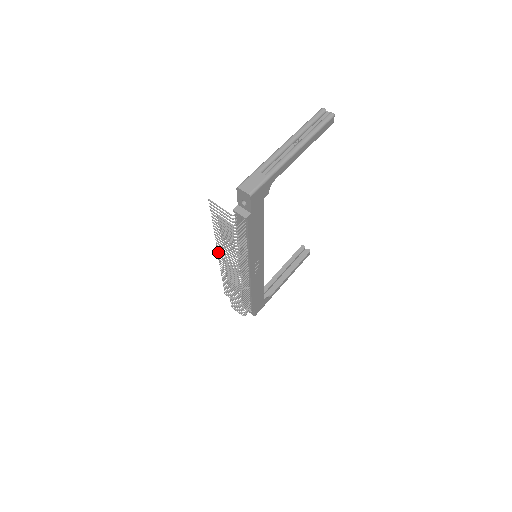
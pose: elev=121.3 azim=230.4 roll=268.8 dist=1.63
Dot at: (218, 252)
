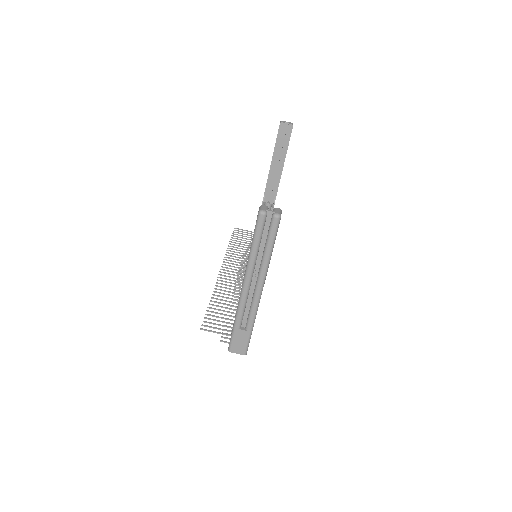
Dot at: (220, 272)
